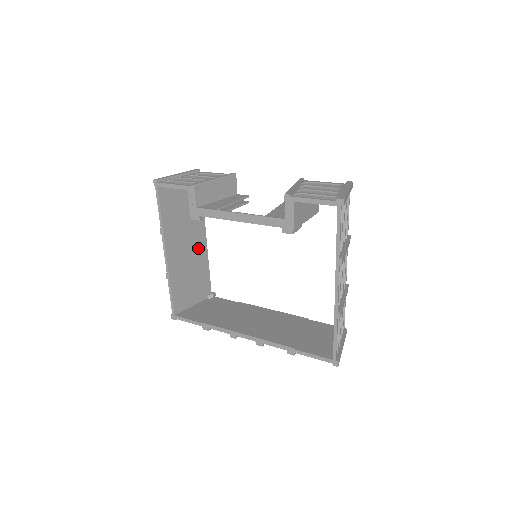
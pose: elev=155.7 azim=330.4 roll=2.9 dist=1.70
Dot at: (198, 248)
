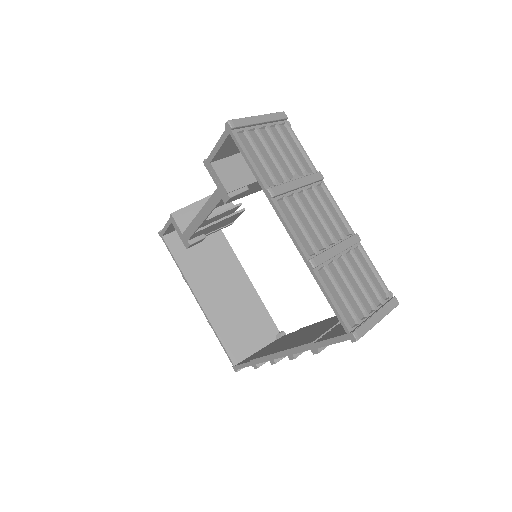
Dot at: (239, 286)
